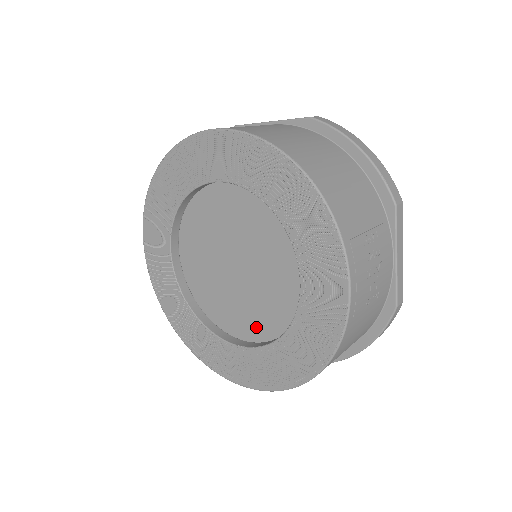
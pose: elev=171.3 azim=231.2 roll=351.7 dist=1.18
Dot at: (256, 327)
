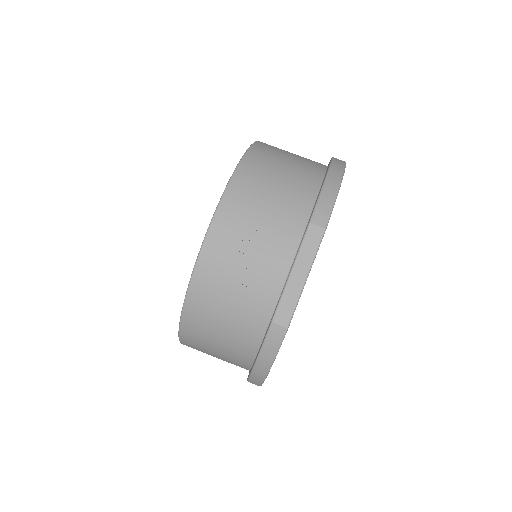
Dot at: occluded
